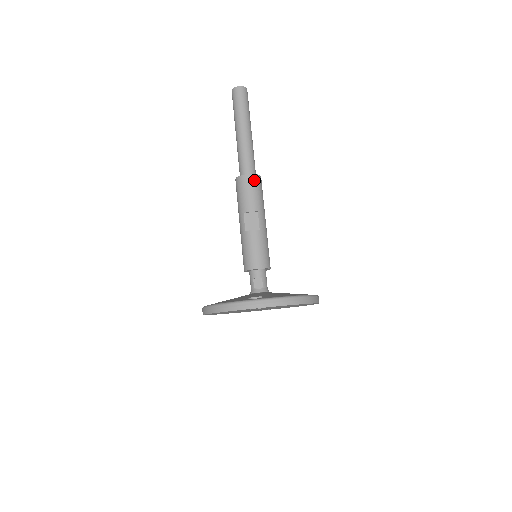
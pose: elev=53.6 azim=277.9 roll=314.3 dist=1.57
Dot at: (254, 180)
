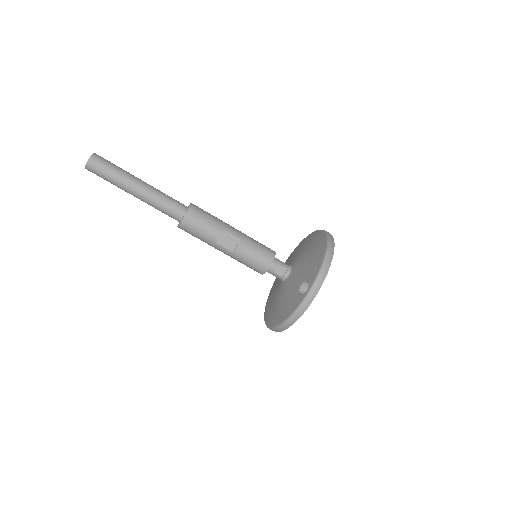
Dot at: (194, 213)
